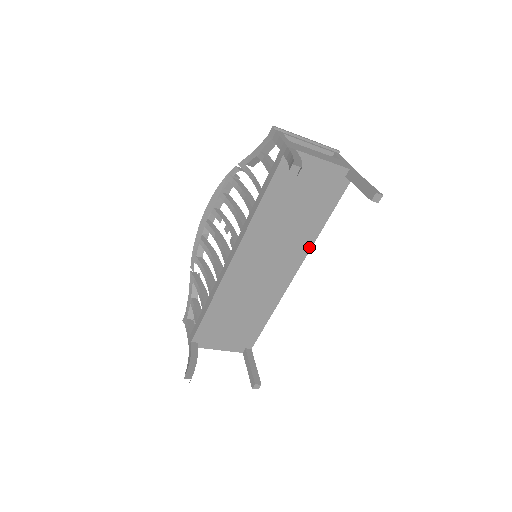
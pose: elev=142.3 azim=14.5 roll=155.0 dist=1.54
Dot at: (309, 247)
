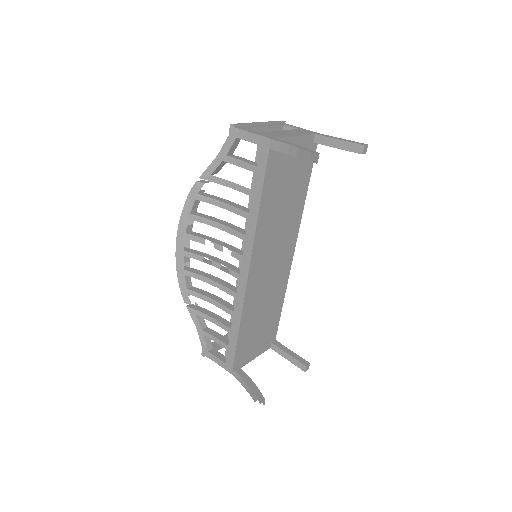
Dot at: (299, 222)
